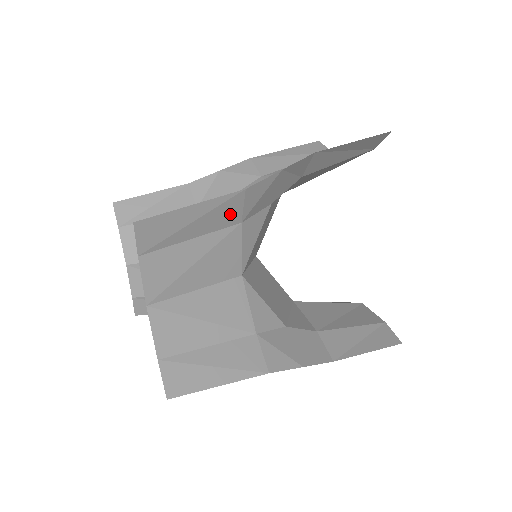
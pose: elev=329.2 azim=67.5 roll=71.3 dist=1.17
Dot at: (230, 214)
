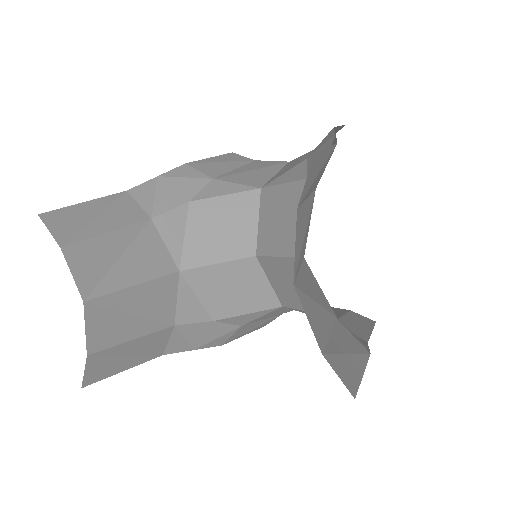
Dot at: (322, 173)
